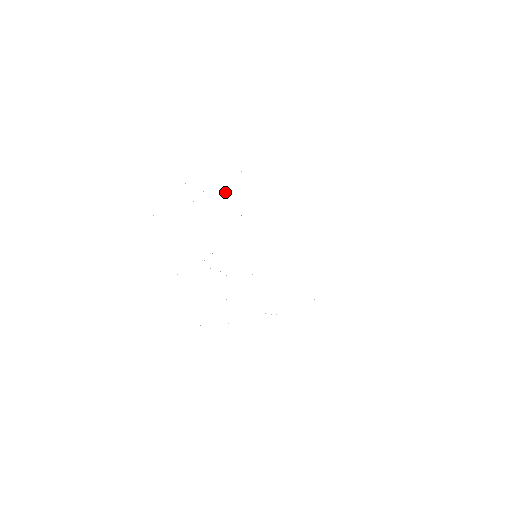
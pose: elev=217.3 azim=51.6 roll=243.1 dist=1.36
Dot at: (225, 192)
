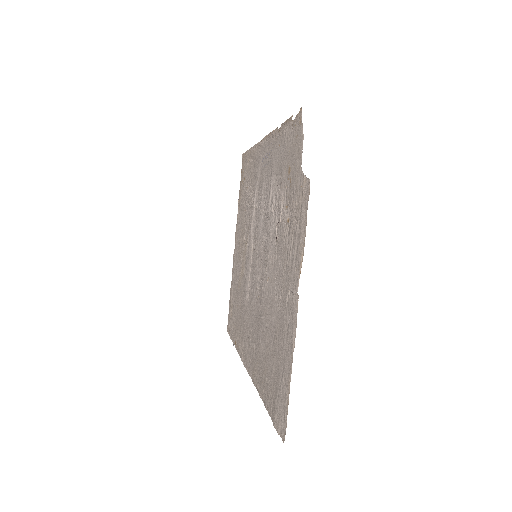
Dot at: (257, 177)
